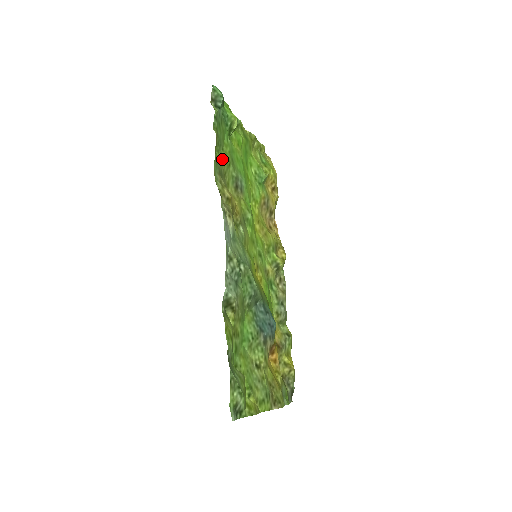
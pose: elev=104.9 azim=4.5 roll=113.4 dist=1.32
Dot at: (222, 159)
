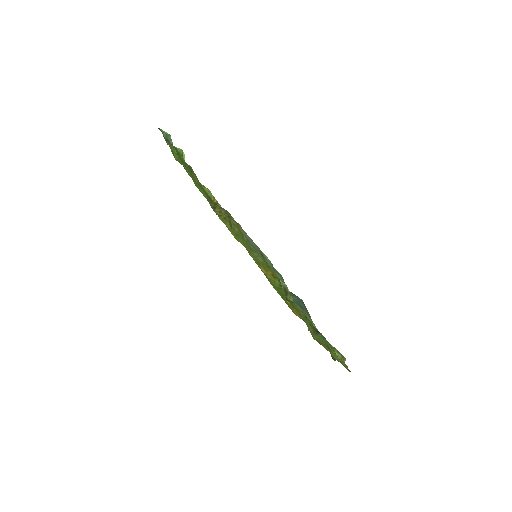
Dot at: (199, 186)
